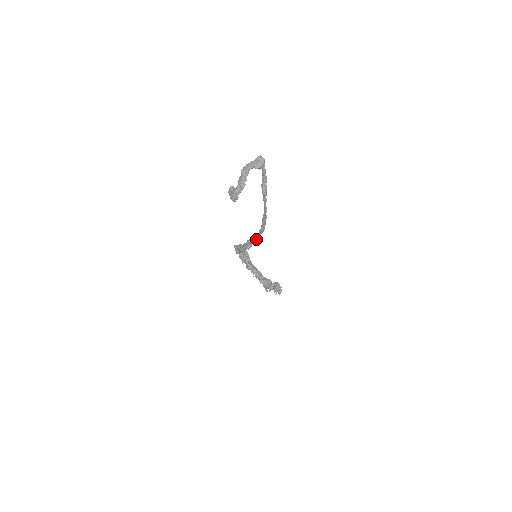
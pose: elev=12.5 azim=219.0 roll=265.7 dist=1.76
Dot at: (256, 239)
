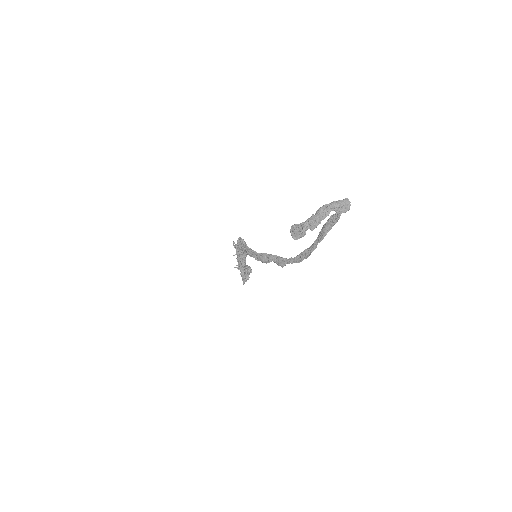
Dot at: (280, 262)
